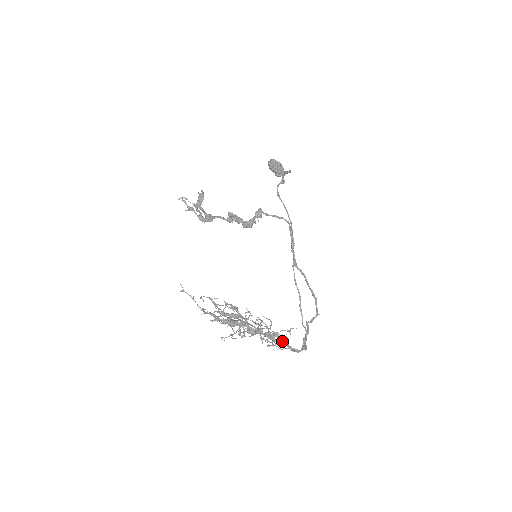
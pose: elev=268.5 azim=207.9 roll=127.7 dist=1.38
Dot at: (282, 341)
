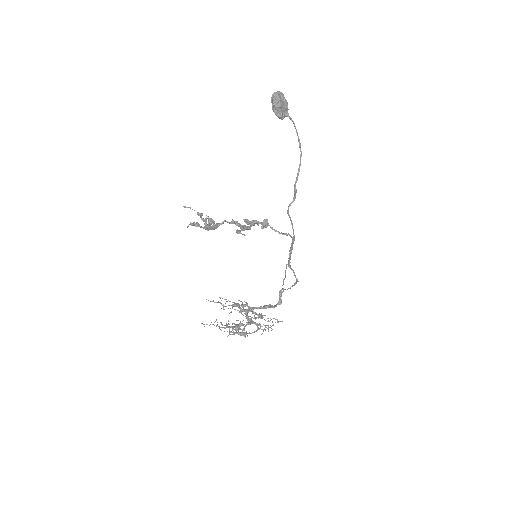
Dot at: occluded
